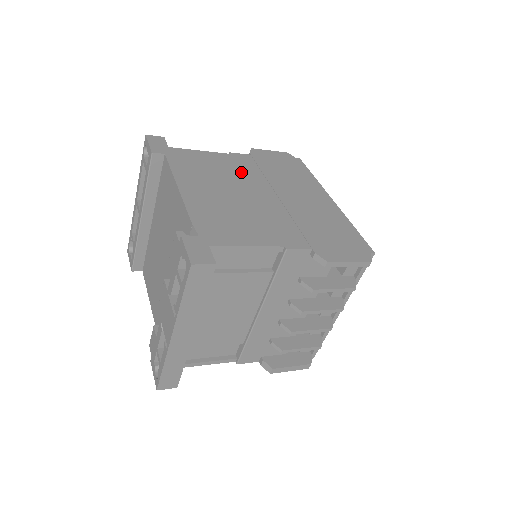
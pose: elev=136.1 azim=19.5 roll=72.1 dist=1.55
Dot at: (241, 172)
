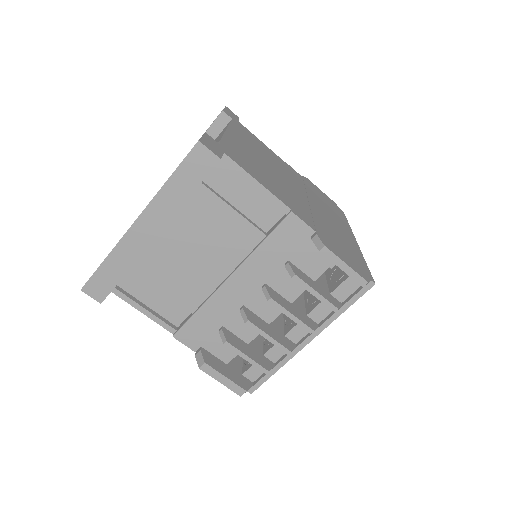
Dot at: (287, 171)
